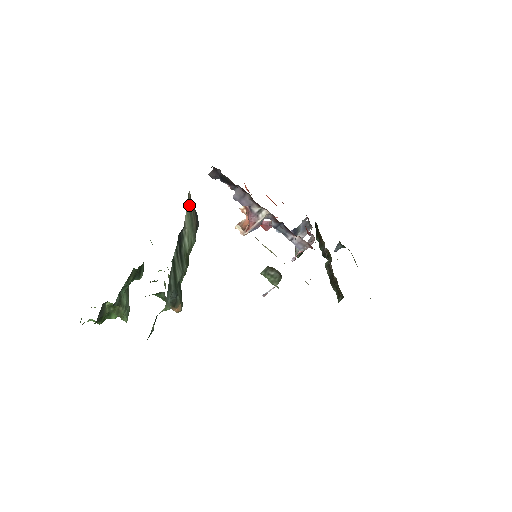
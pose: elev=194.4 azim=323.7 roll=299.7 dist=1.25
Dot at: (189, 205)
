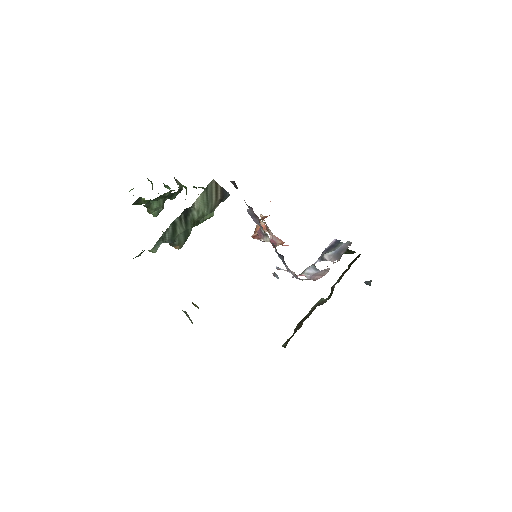
Dot at: (209, 189)
